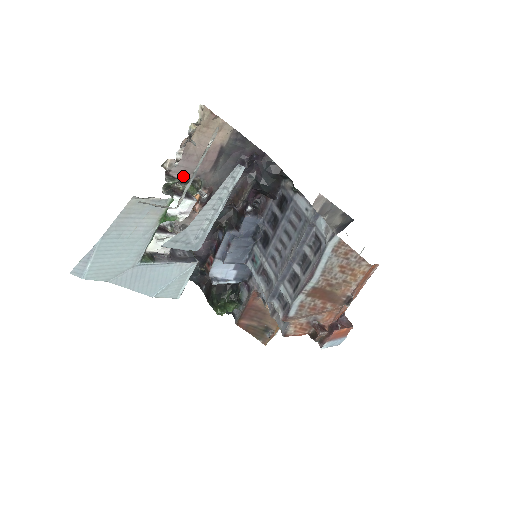
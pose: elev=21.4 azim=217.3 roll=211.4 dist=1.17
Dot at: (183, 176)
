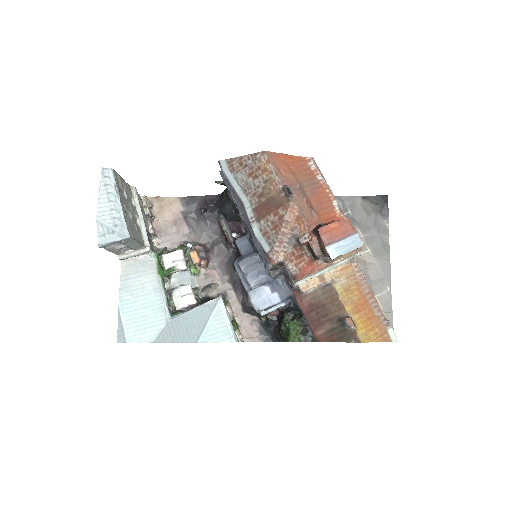
Dot at: (174, 247)
